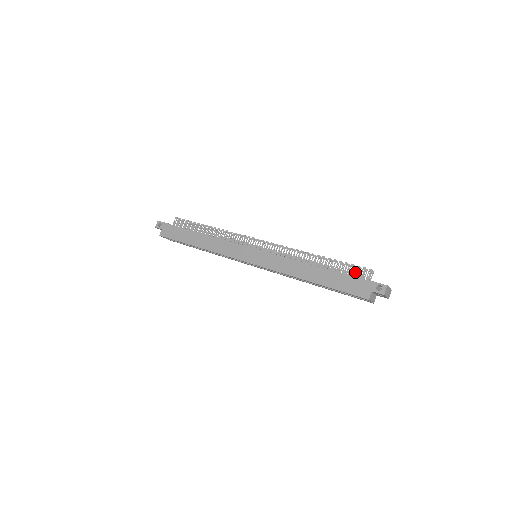
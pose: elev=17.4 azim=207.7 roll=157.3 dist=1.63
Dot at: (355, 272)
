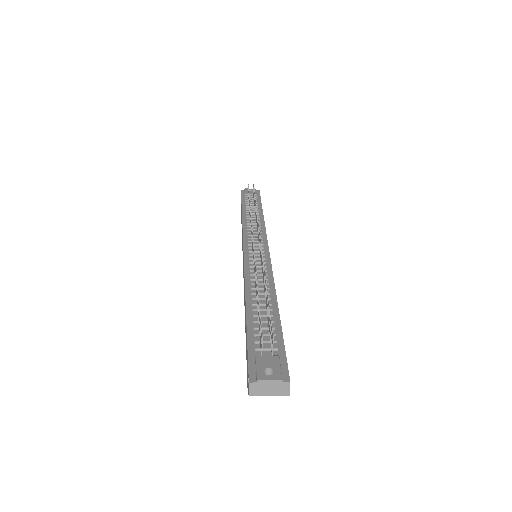
Dot at: (259, 330)
